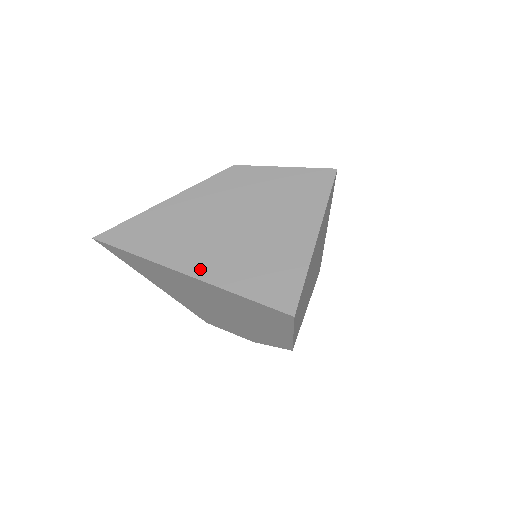
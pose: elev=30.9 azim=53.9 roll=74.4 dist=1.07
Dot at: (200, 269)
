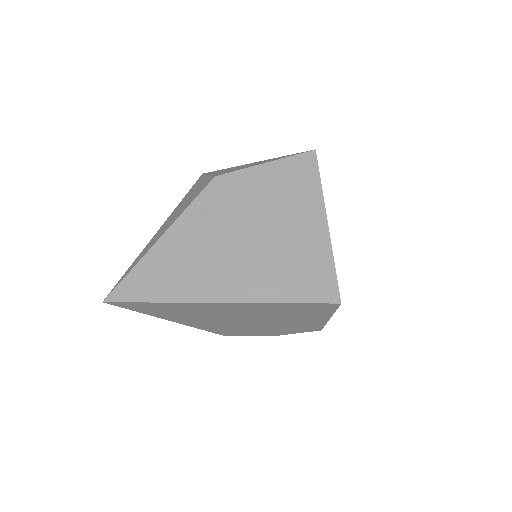
Dot at: (232, 292)
